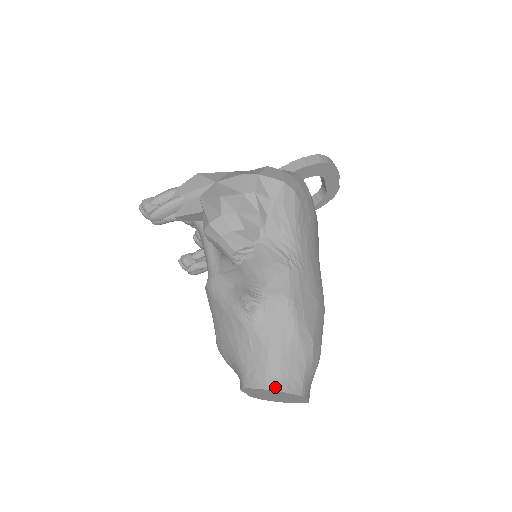
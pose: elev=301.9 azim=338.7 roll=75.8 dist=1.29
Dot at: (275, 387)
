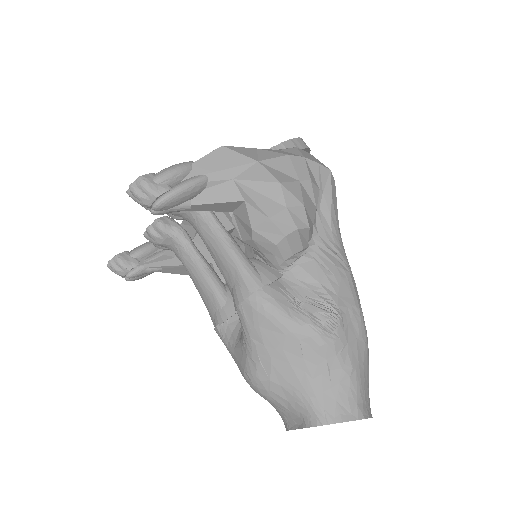
Dot at: (361, 415)
